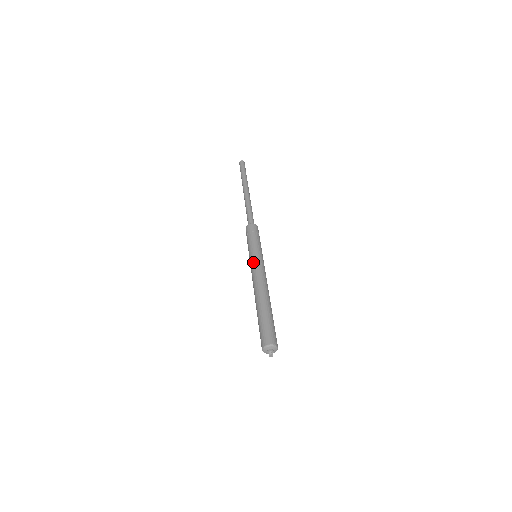
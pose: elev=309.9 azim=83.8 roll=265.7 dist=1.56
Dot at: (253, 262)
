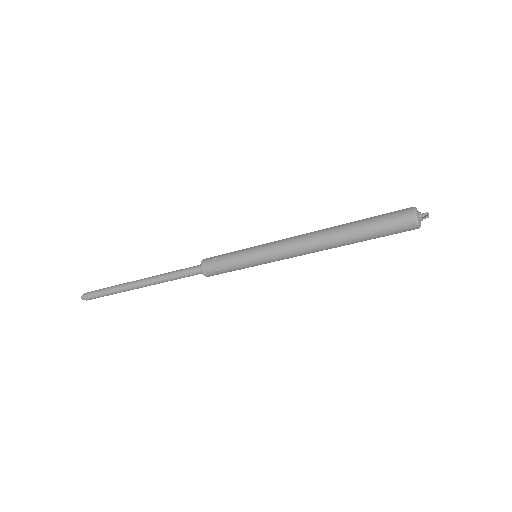
Dot at: (269, 243)
